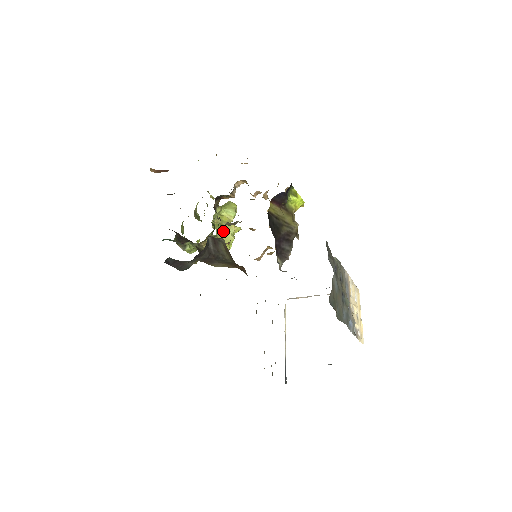
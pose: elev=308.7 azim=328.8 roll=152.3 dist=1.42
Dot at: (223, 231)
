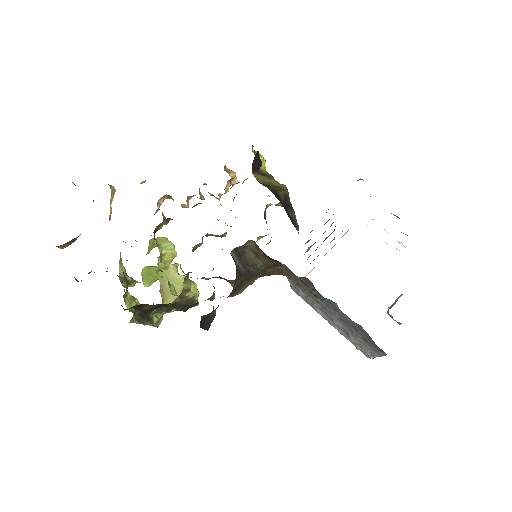
Dot at: (167, 278)
